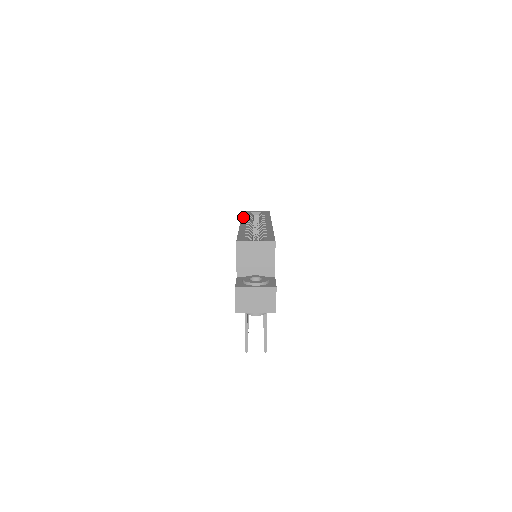
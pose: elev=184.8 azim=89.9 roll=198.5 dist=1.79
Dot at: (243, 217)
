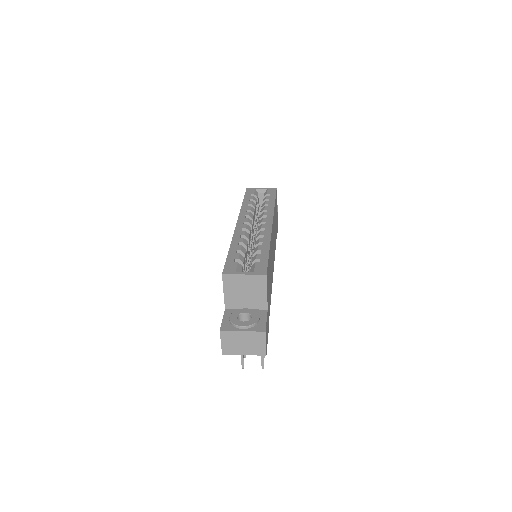
Dot at: (243, 205)
